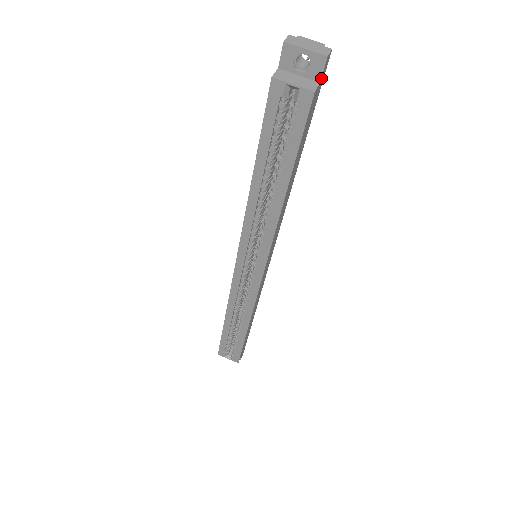
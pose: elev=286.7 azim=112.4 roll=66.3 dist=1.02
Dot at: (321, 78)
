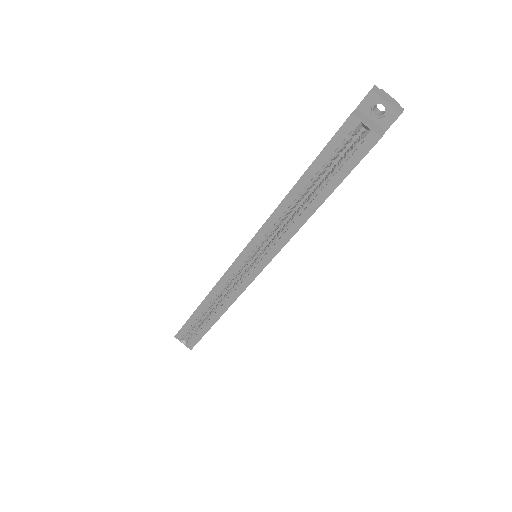
Dot at: (388, 128)
